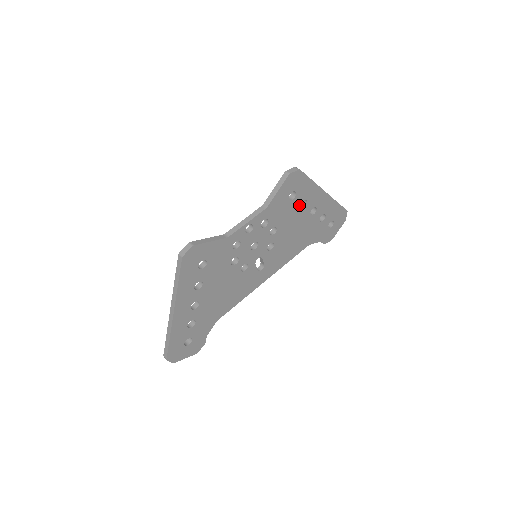
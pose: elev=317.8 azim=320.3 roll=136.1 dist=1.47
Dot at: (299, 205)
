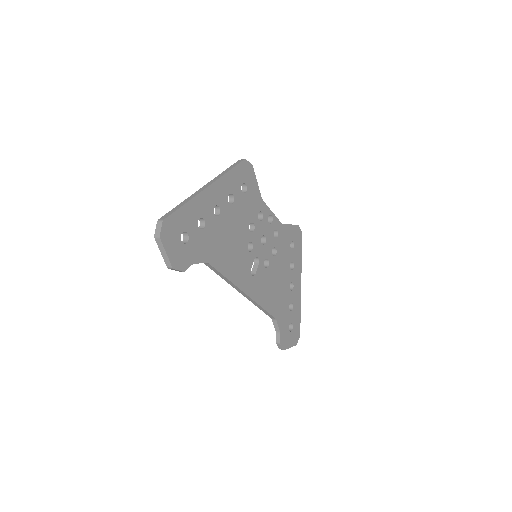
Dot at: (290, 262)
